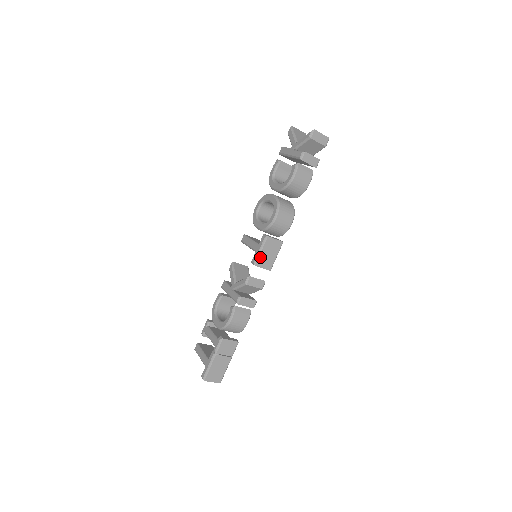
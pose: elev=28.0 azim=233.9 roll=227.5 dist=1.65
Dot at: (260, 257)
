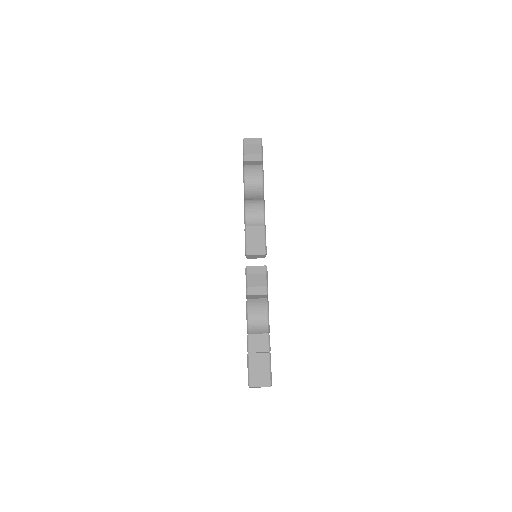
Dot at: (248, 246)
